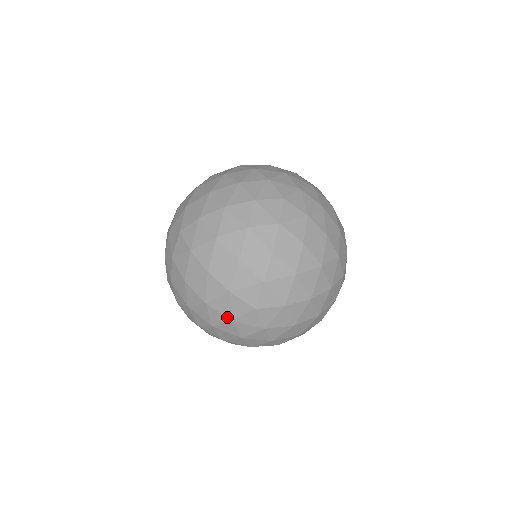
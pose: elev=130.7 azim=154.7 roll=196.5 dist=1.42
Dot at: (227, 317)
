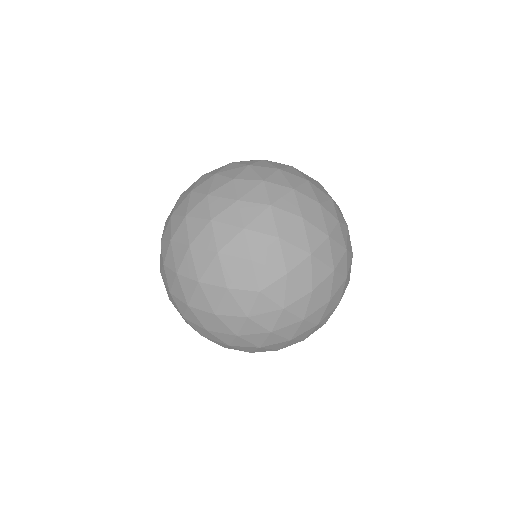
Dot at: (241, 316)
